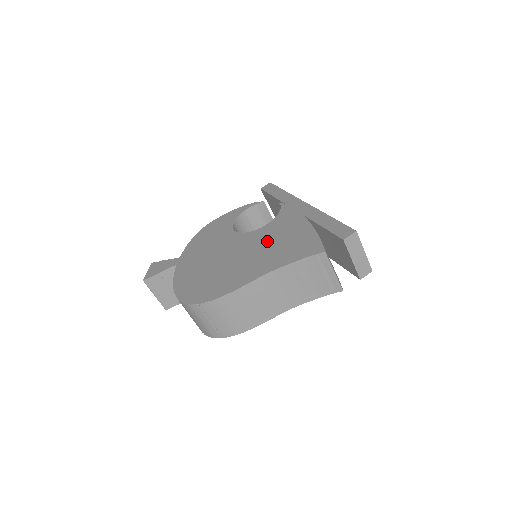
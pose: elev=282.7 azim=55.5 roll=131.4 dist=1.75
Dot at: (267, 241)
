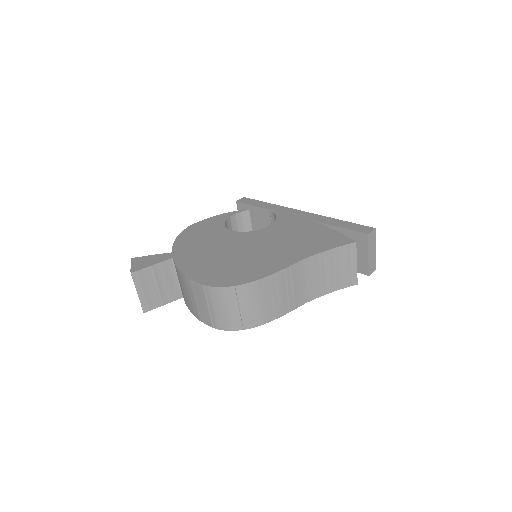
Dot at: (282, 237)
